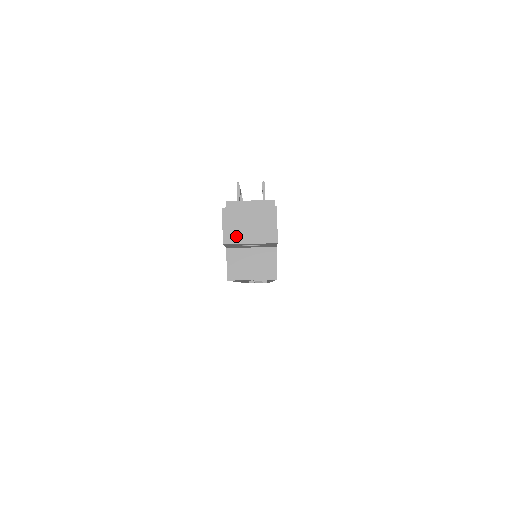
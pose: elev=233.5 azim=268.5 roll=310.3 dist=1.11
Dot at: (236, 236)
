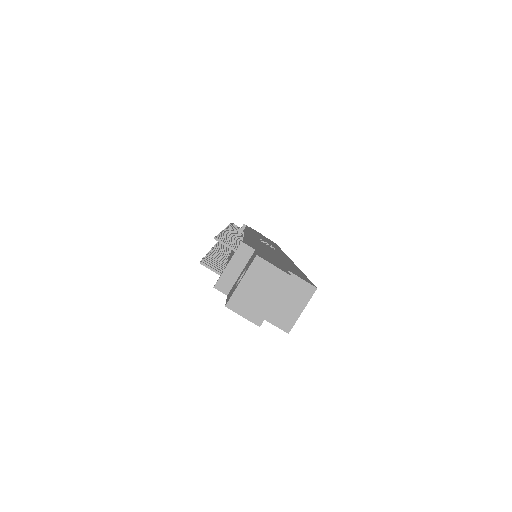
Dot at: (260, 310)
